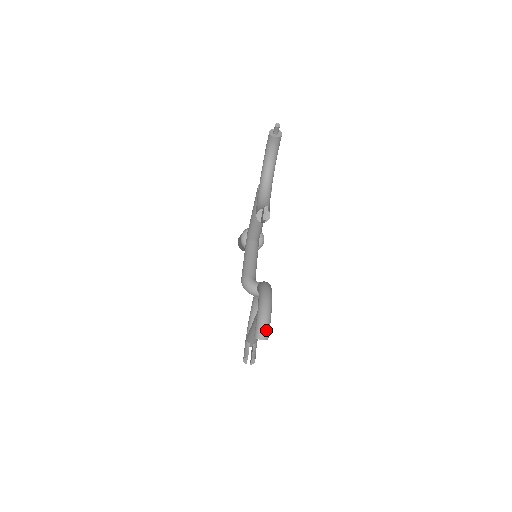
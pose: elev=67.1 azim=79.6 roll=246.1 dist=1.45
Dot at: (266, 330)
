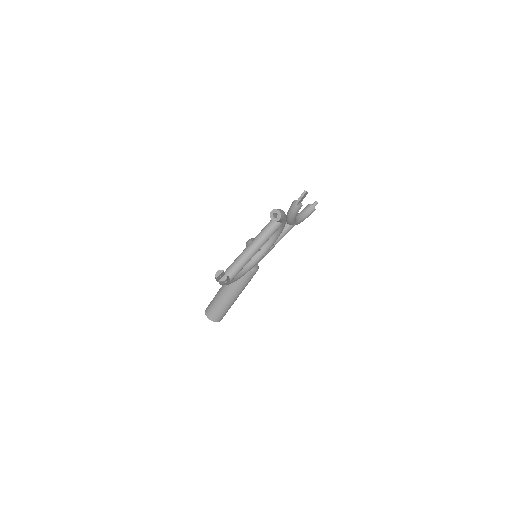
Dot at: (283, 213)
